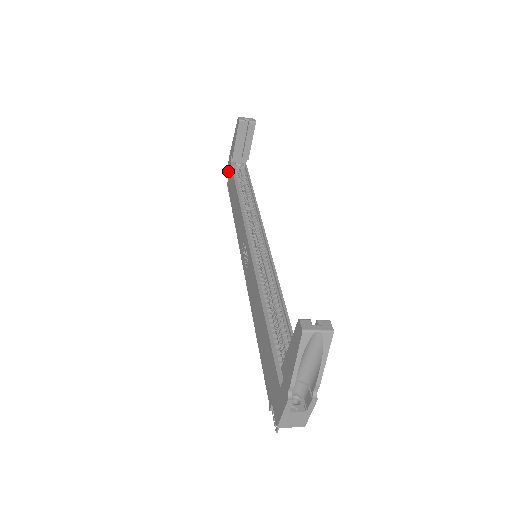
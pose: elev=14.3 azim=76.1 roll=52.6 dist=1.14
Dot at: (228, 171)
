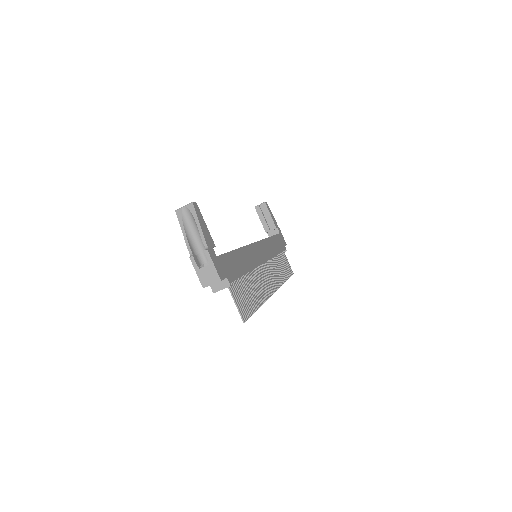
Dot at: occluded
